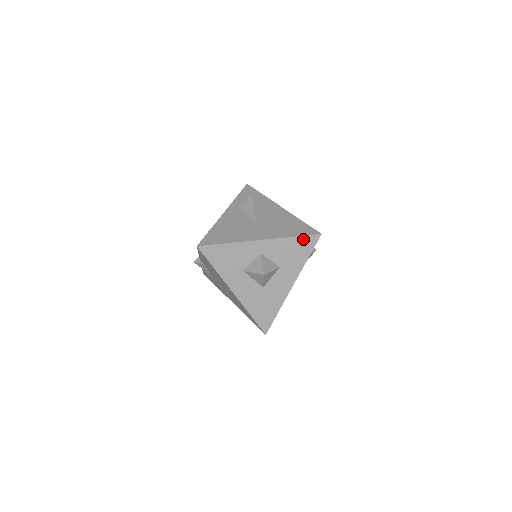
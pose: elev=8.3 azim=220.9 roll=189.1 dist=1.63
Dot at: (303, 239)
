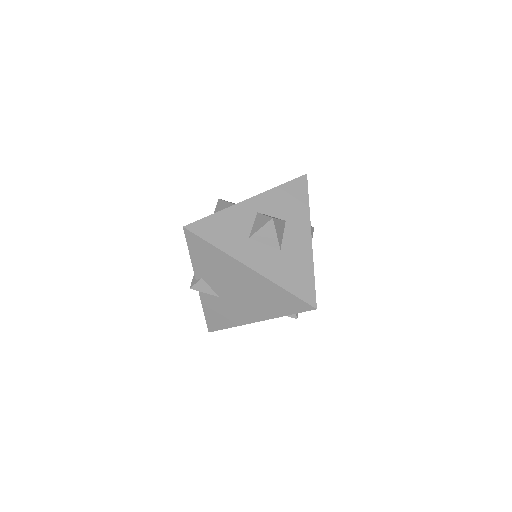
Dot at: (292, 184)
